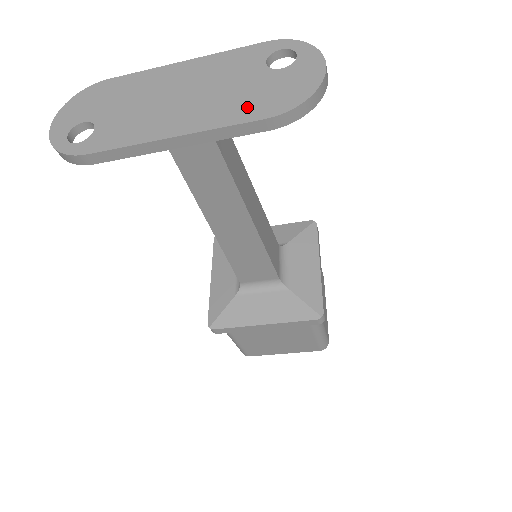
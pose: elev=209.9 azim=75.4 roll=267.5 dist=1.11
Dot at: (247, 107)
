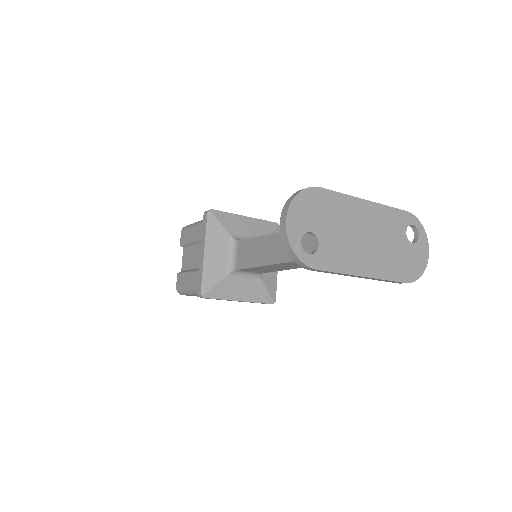
Dot at: (398, 269)
